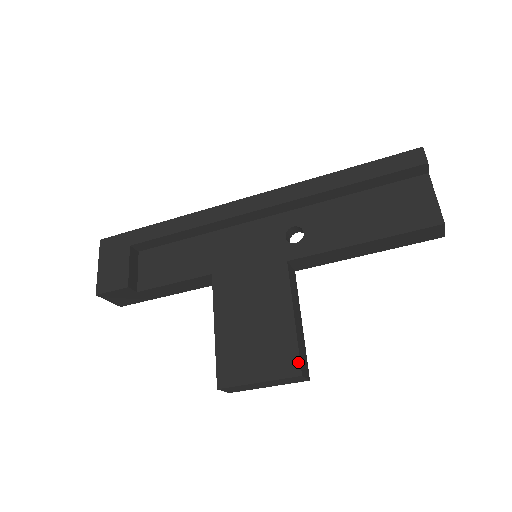
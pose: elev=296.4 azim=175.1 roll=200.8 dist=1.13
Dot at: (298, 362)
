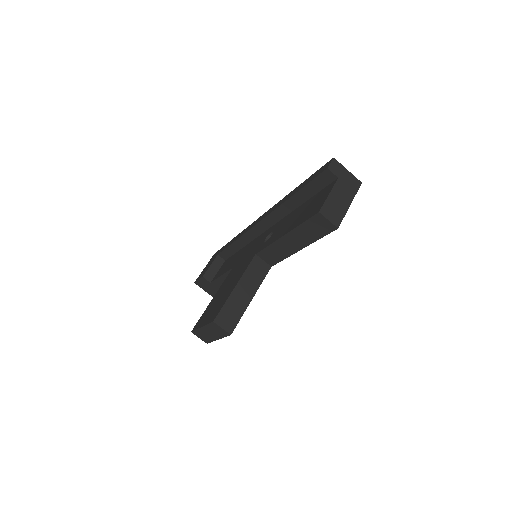
Dot at: (217, 314)
